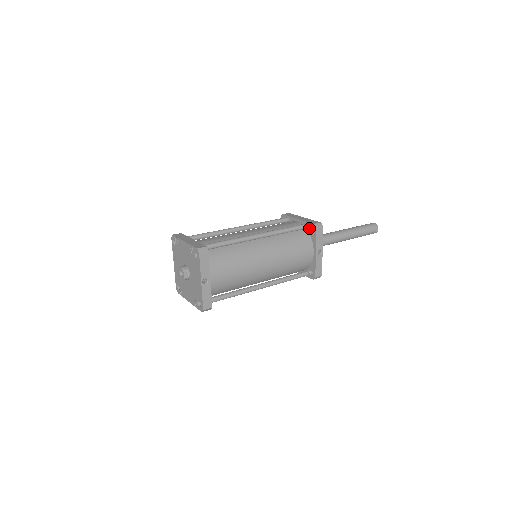
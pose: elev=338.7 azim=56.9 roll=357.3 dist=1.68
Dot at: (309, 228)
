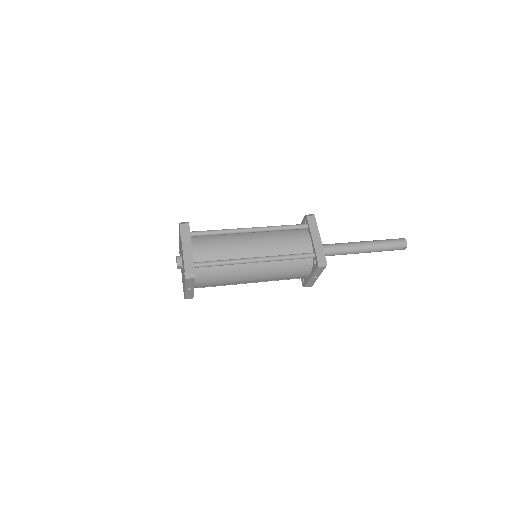
Dot at: (314, 258)
